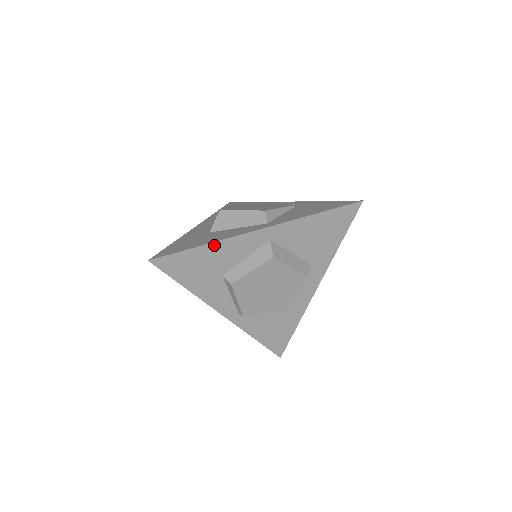
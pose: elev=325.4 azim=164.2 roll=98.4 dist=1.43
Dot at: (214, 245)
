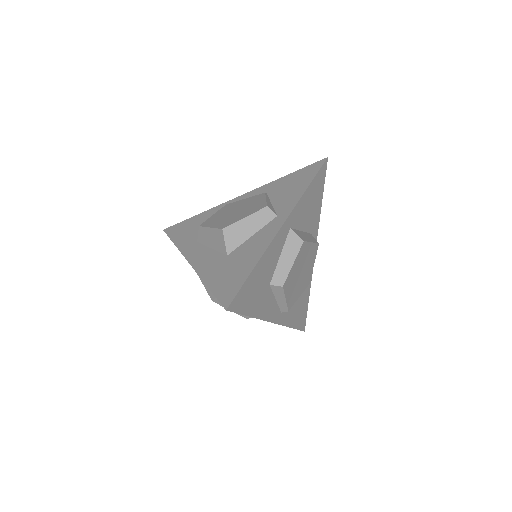
Dot at: (262, 259)
